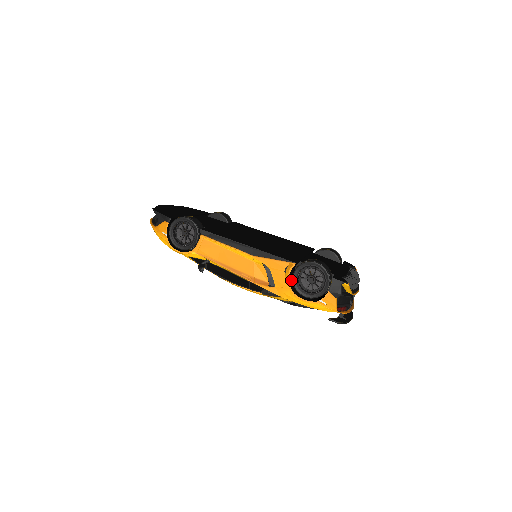
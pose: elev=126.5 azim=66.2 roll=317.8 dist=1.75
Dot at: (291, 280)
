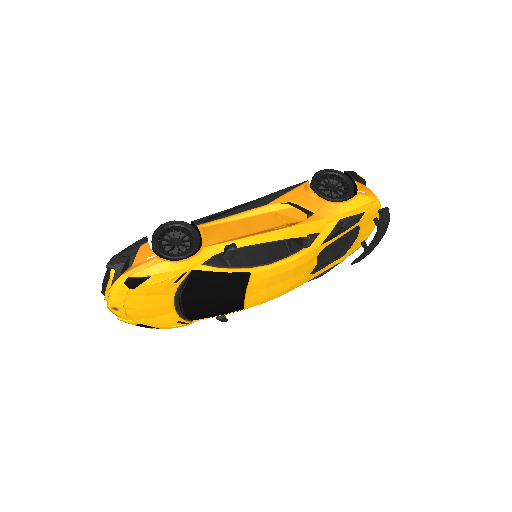
Dot at: occluded
